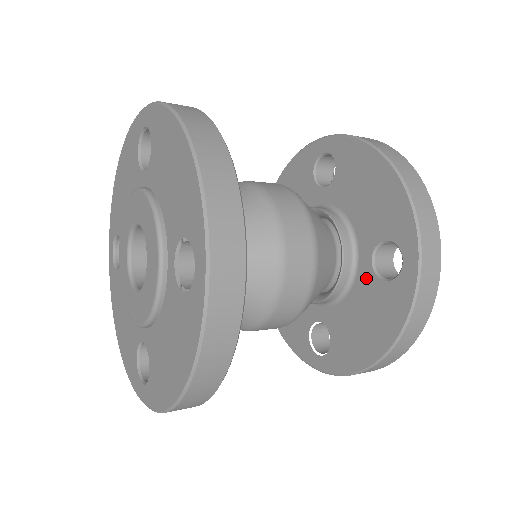
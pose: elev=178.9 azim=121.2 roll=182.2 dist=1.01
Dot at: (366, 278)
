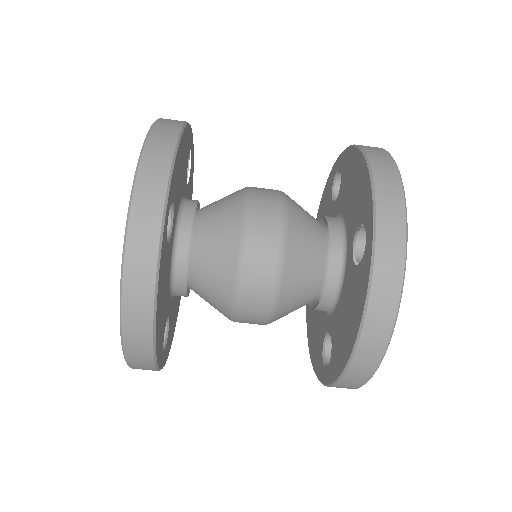
Dot at: (339, 201)
